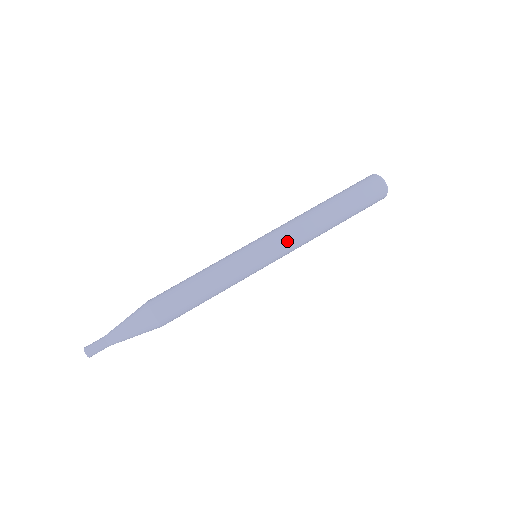
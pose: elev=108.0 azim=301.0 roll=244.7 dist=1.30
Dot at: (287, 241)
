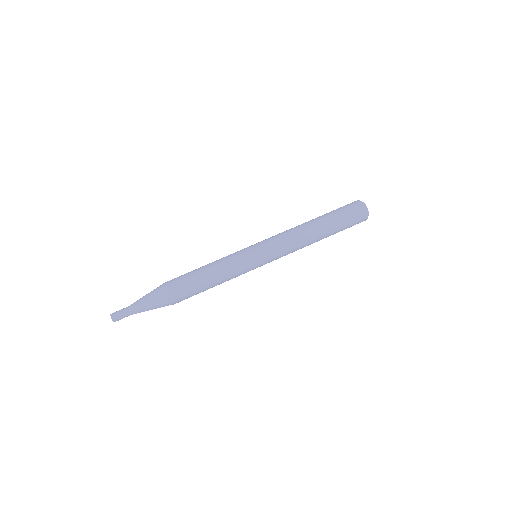
Dot at: (278, 239)
